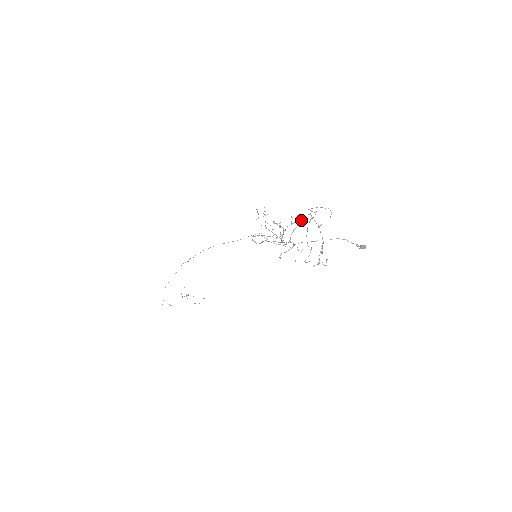
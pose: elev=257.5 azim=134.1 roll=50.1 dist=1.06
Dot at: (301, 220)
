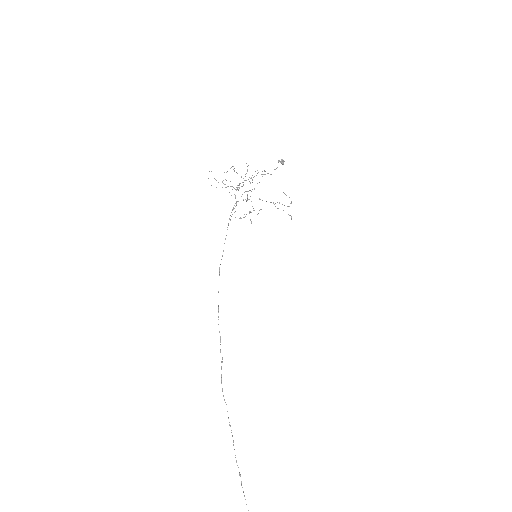
Dot at: occluded
